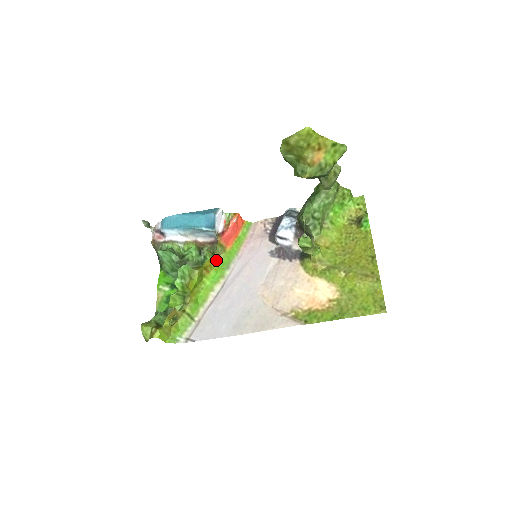
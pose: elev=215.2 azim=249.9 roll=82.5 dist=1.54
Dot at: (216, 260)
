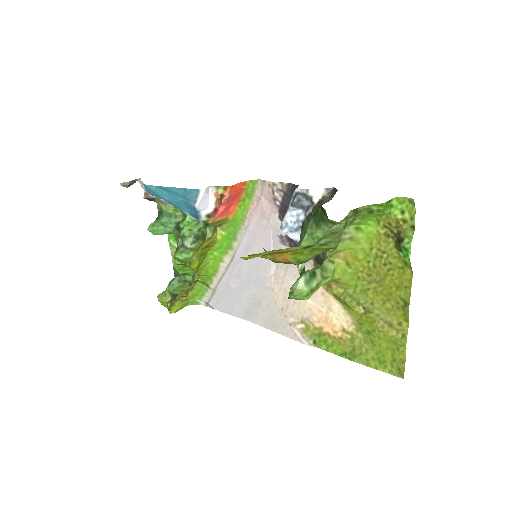
Dot at: (219, 228)
